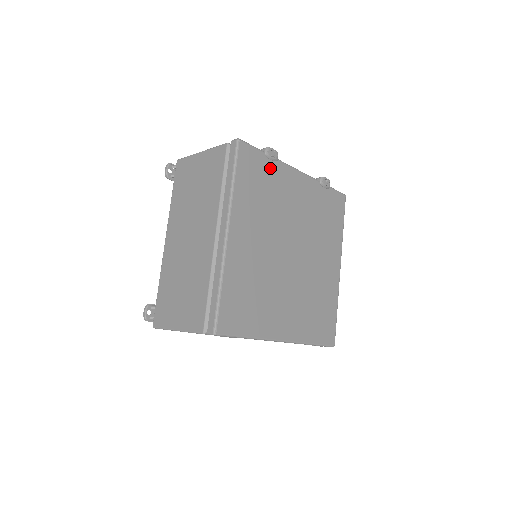
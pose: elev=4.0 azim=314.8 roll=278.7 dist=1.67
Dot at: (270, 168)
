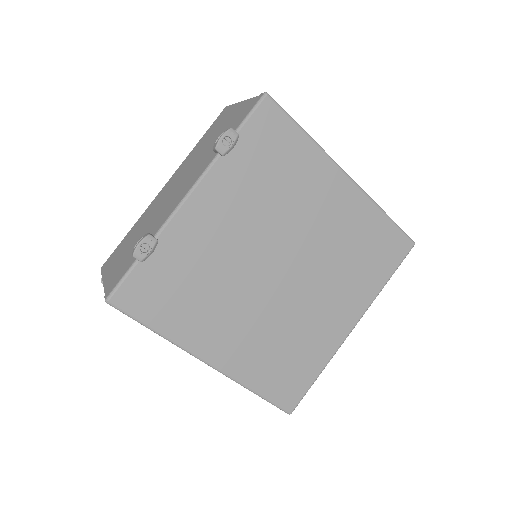
Dot at: (163, 259)
